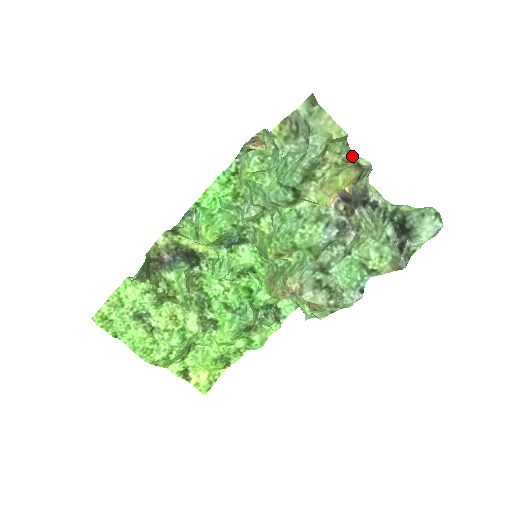
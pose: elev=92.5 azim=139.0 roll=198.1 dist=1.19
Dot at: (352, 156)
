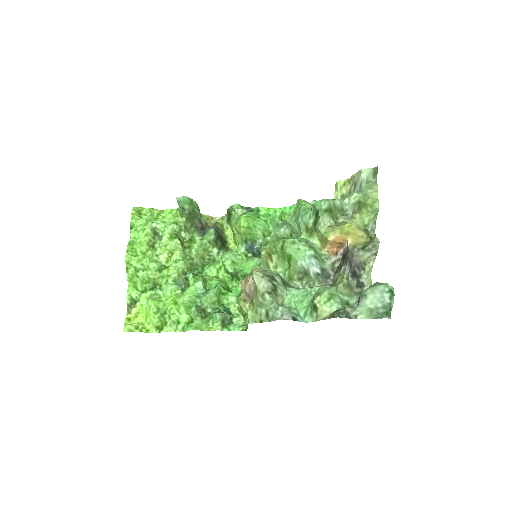
Dot at: (373, 235)
